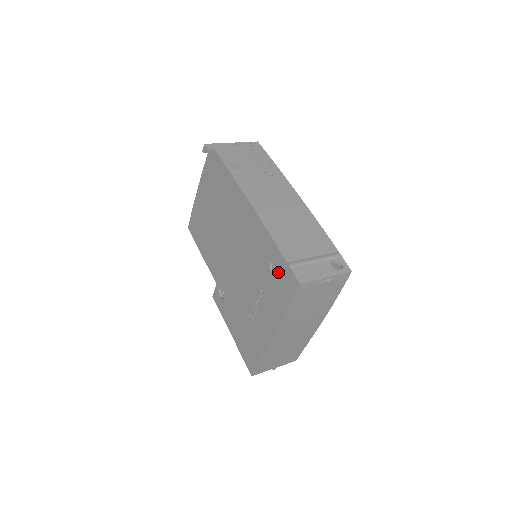
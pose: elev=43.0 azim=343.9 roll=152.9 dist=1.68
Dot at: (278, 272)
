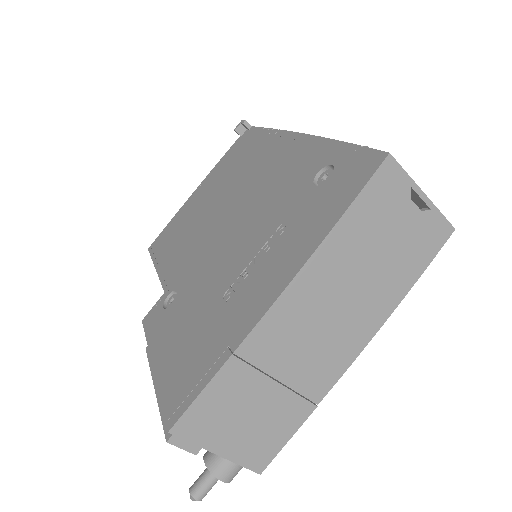
Dot at: (334, 173)
